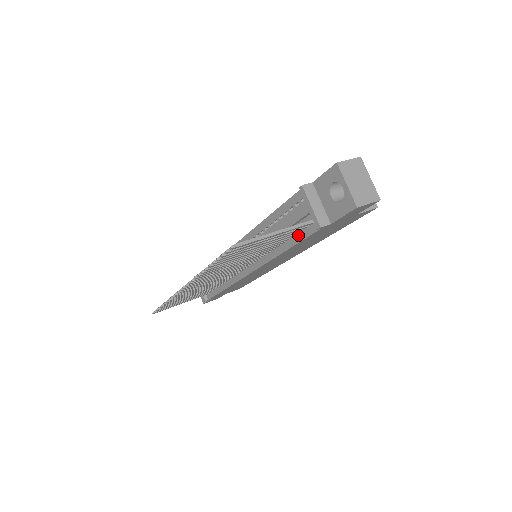
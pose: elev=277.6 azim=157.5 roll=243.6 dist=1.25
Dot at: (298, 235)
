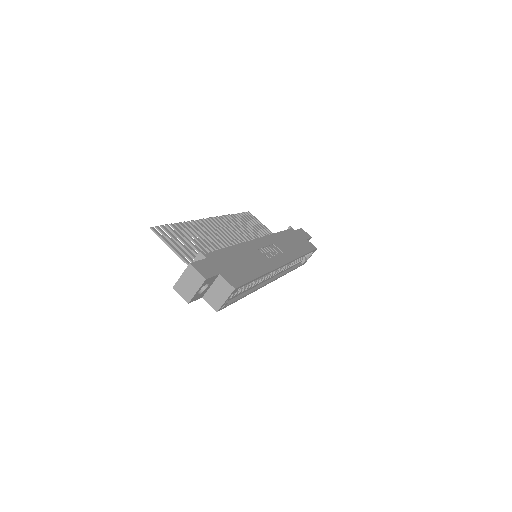
Dot at: occluded
